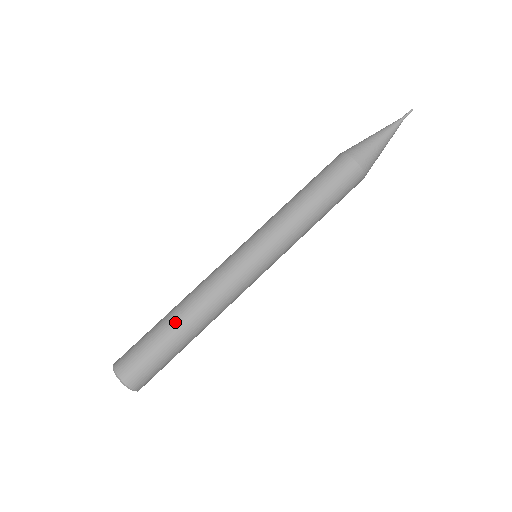
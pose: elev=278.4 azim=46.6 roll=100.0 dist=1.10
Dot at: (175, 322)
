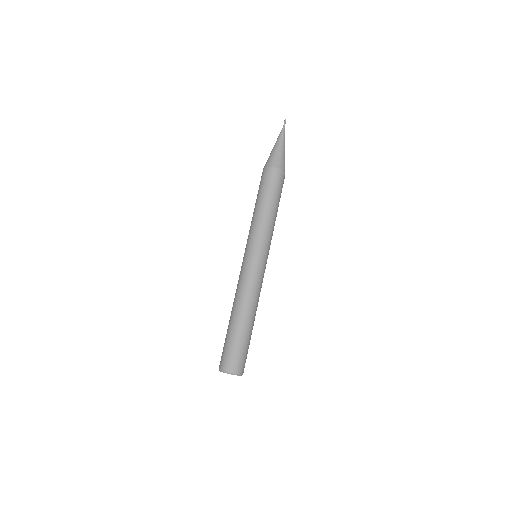
Dot at: (243, 322)
